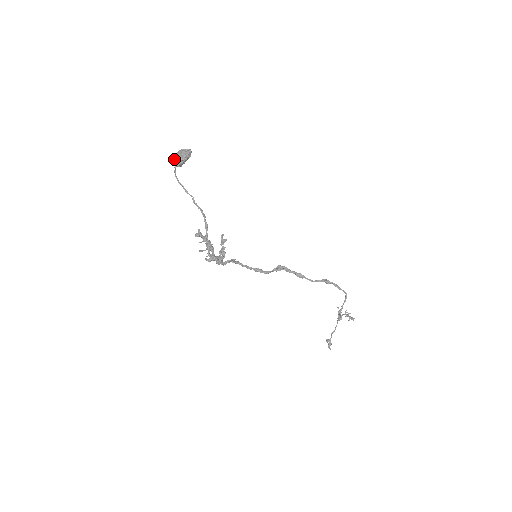
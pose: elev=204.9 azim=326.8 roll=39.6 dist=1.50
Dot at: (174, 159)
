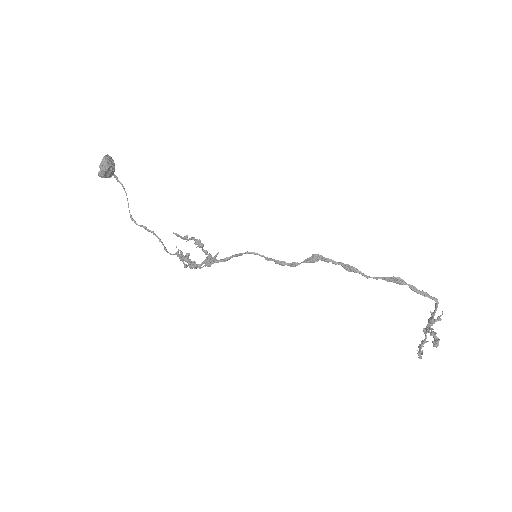
Dot at: occluded
